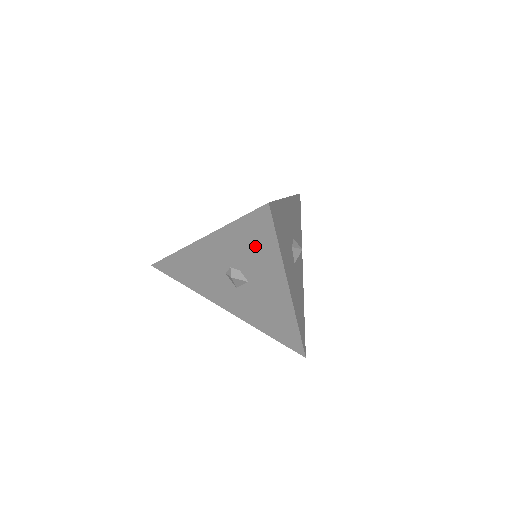
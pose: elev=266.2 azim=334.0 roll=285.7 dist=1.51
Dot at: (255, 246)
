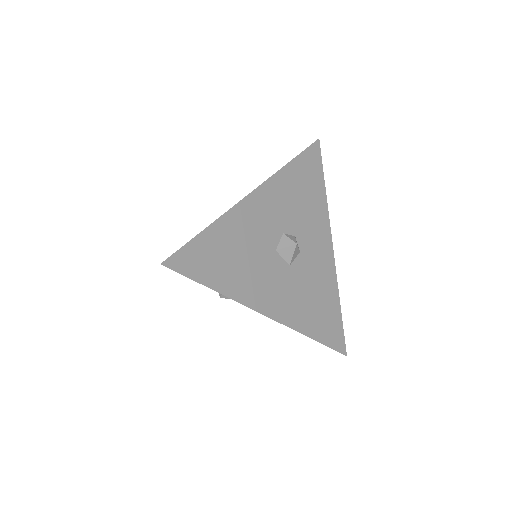
Dot at: occluded
